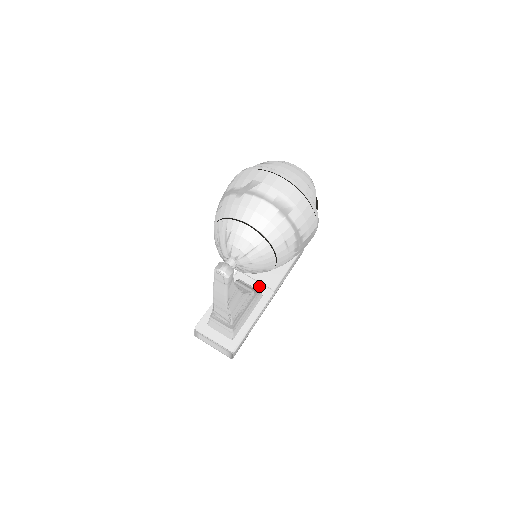
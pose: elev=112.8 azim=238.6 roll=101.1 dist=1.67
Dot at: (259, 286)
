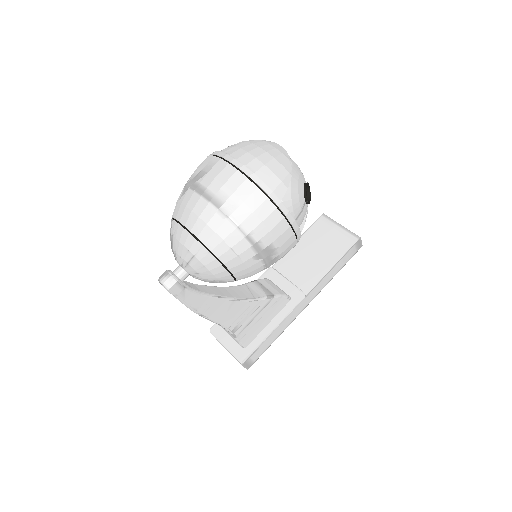
Dot at: (290, 287)
